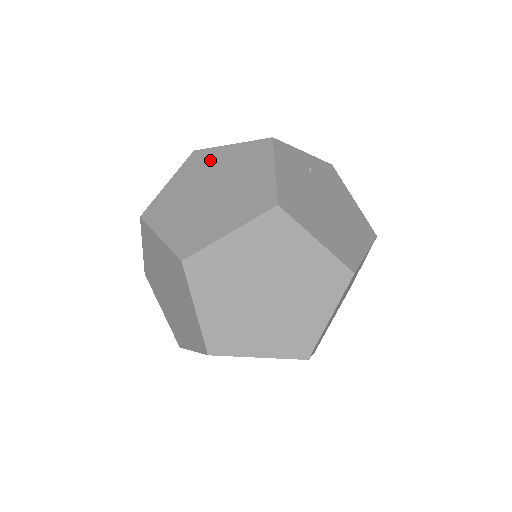
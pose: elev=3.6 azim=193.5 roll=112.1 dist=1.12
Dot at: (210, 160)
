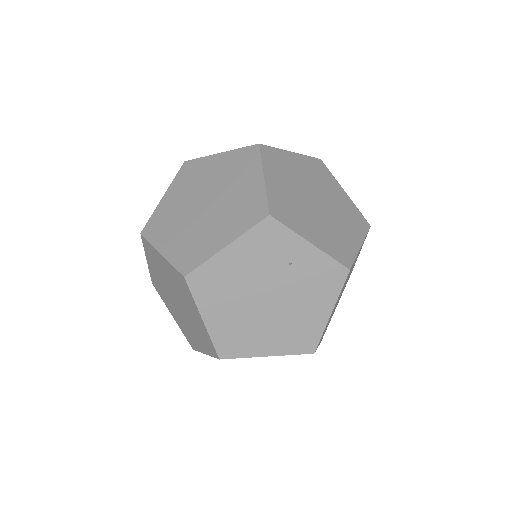
Dot at: (243, 172)
